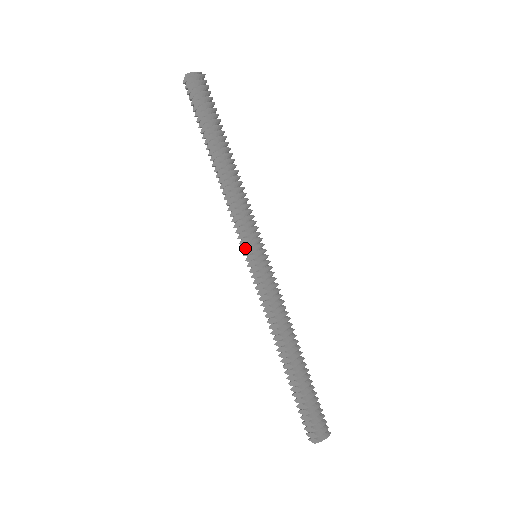
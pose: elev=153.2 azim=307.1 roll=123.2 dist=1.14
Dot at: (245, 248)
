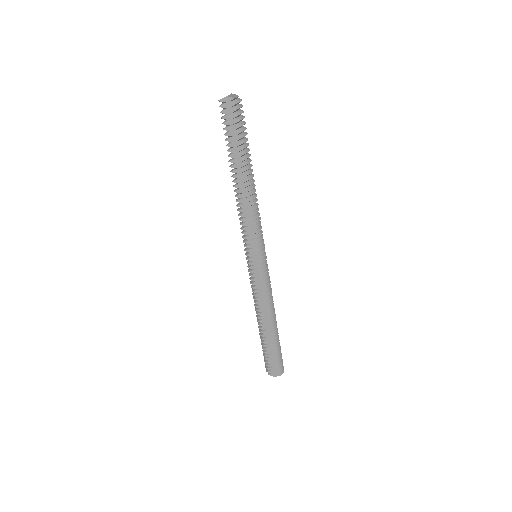
Dot at: (252, 251)
